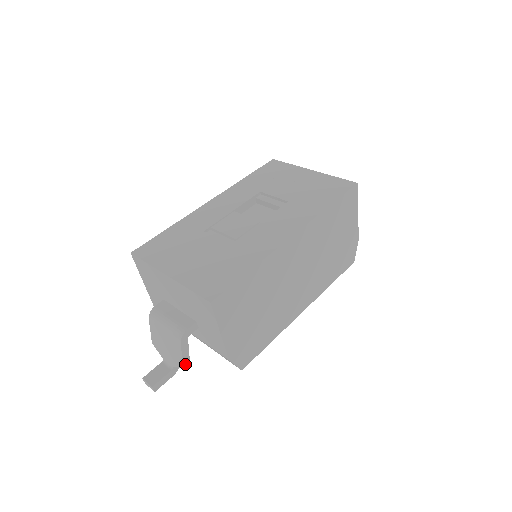
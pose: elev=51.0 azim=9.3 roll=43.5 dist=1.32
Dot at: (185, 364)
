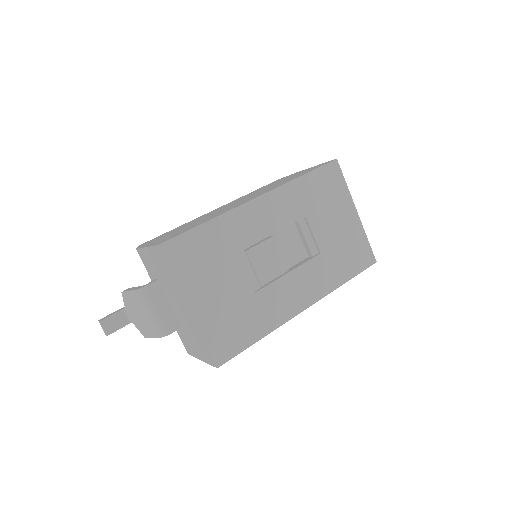
Dot at: (148, 336)
